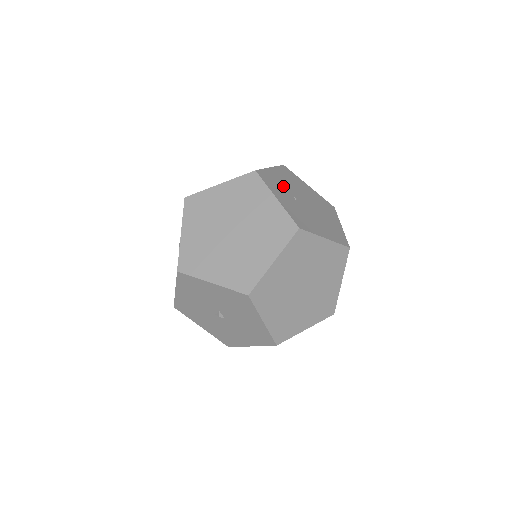
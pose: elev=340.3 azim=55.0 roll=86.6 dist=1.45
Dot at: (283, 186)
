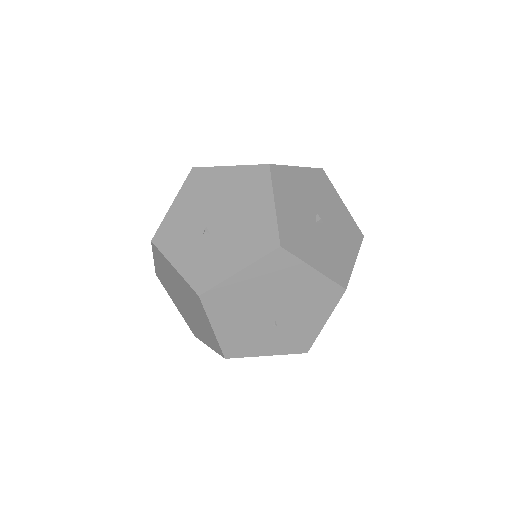
Dot at: occluded
